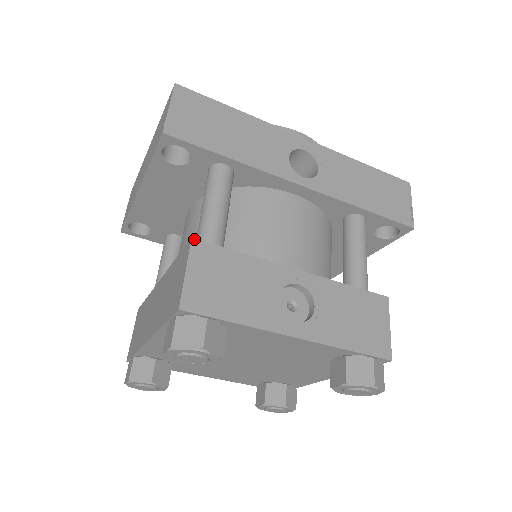
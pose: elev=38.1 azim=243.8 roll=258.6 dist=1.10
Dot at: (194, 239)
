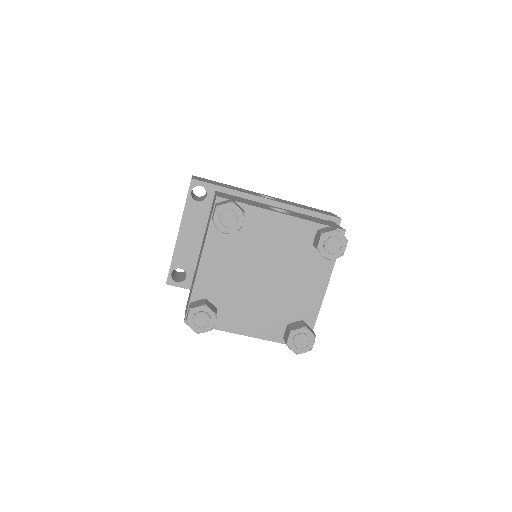
Dot at: (217, 191)
